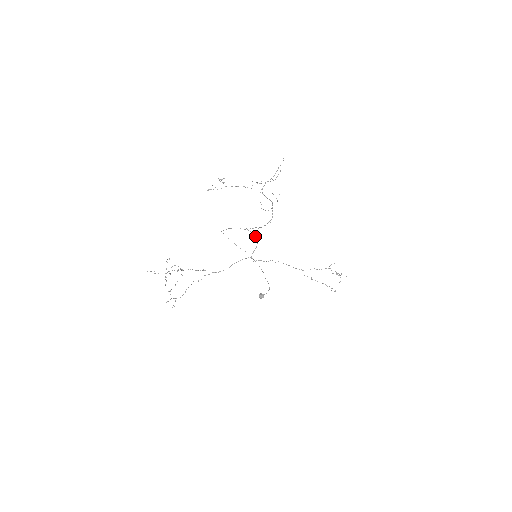
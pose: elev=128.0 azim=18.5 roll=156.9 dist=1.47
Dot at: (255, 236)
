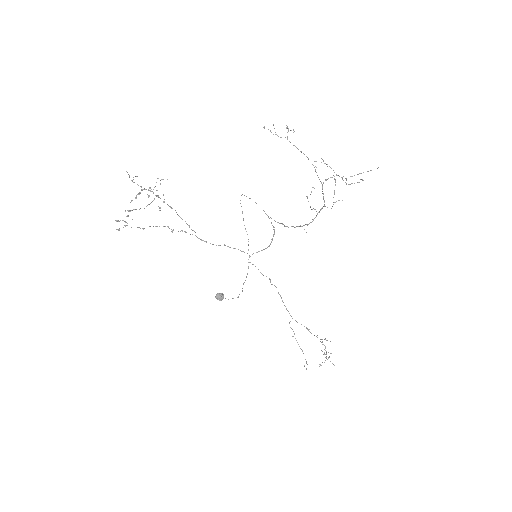
Dot at: (273, 236)
